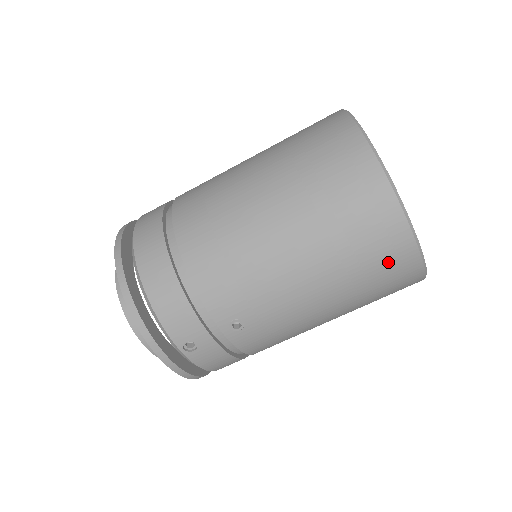
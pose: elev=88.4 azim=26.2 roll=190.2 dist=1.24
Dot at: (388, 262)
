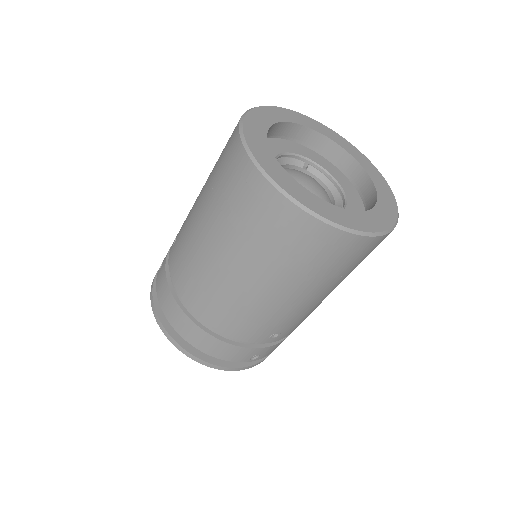
Dot at: (356, 255)
